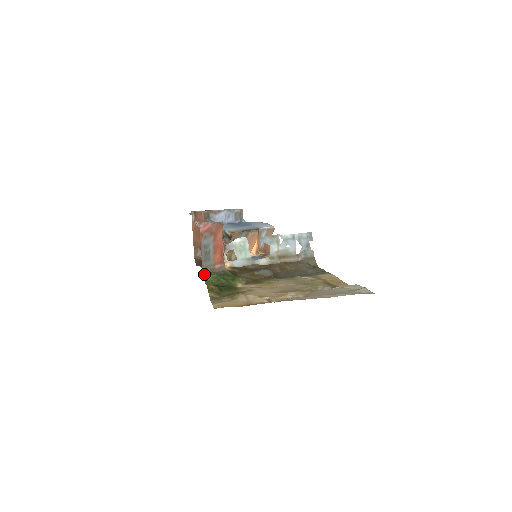
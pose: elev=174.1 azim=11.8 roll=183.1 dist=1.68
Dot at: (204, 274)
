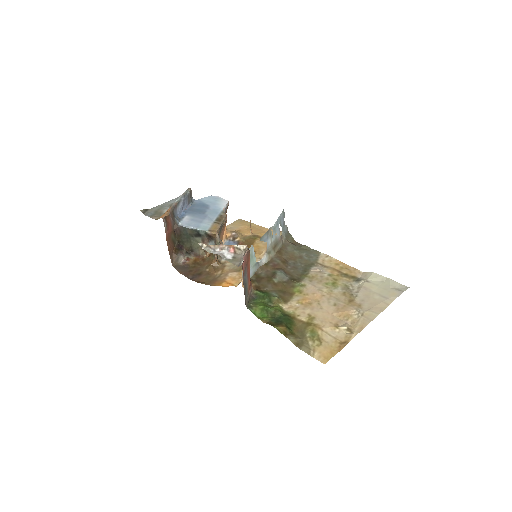
Dot at: (250, 309)
